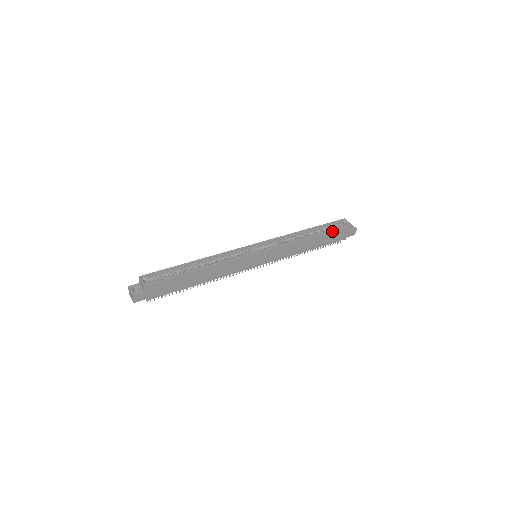
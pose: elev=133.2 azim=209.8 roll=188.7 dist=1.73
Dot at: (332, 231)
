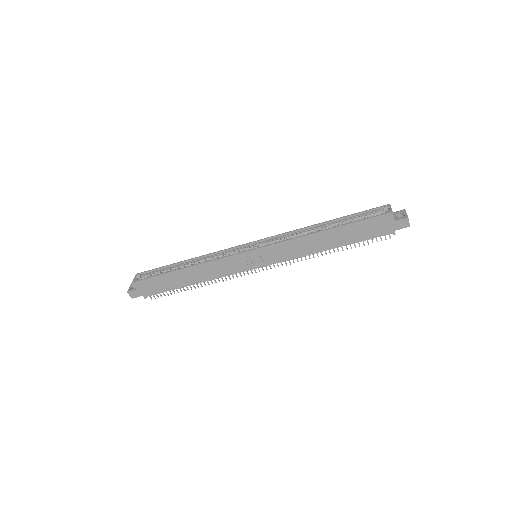
Dot at: (357, 222)
